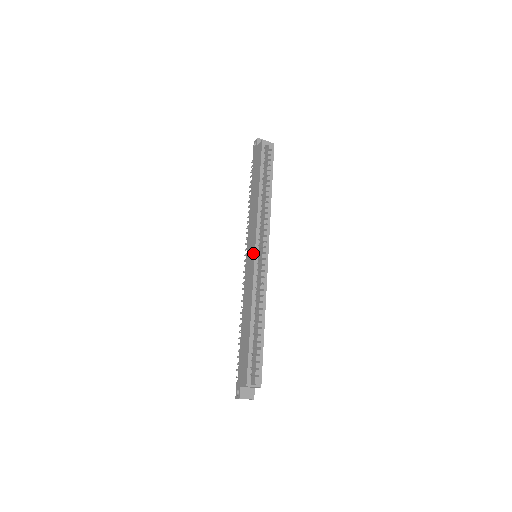
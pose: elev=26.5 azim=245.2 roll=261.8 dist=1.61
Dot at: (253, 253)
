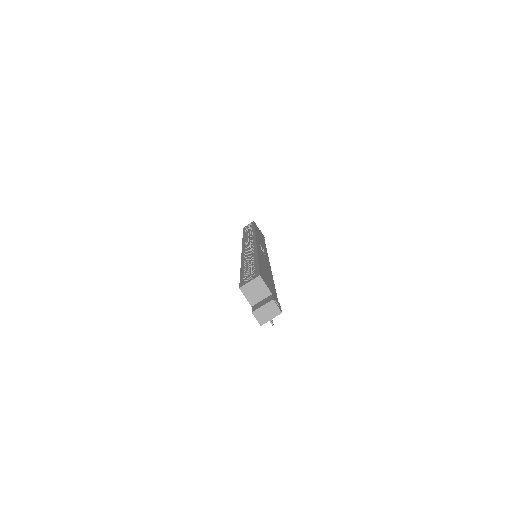
Dot at: occluded
